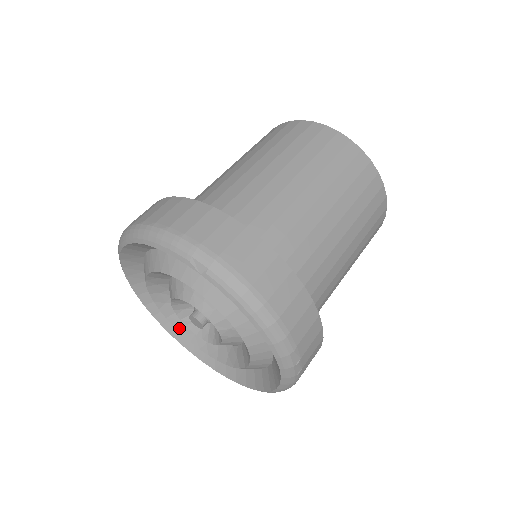
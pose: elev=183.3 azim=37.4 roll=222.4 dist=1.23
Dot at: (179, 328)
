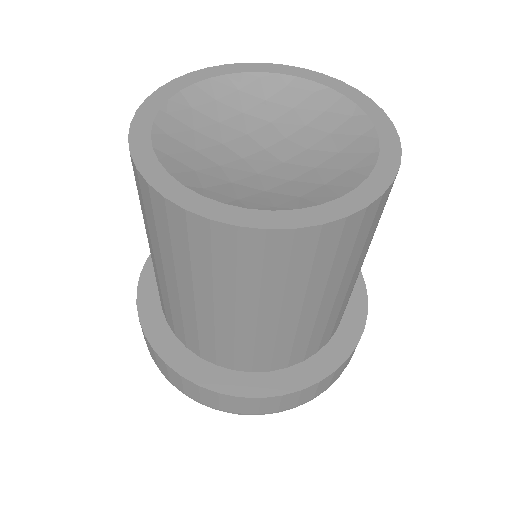
Dot at: occluded
